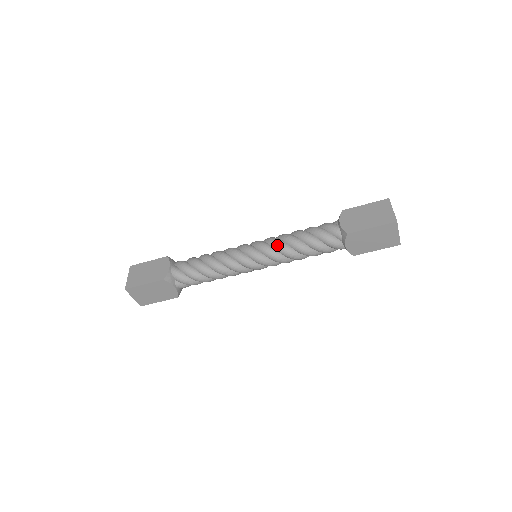
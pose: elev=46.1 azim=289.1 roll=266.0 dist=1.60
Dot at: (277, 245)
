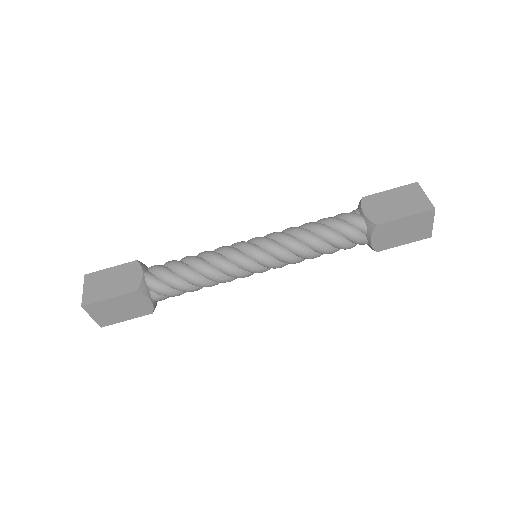
Dot at: (286, 241)
